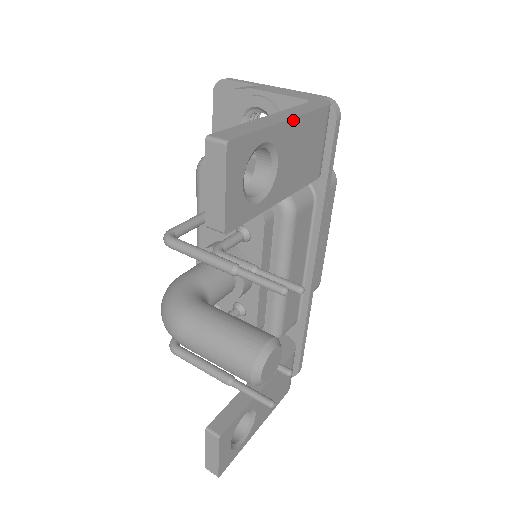
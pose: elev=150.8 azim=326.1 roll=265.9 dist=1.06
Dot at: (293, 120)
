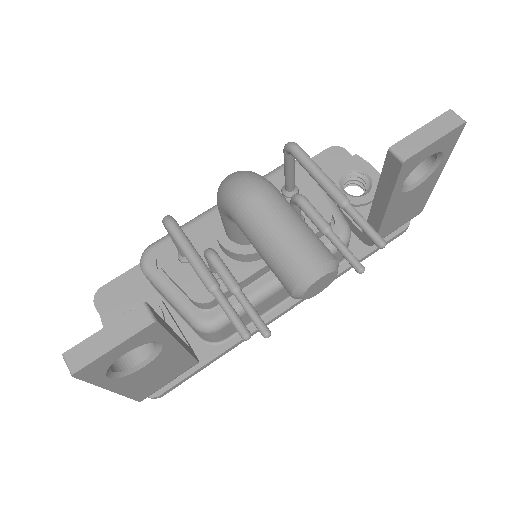
Dot at: (436, 181)
